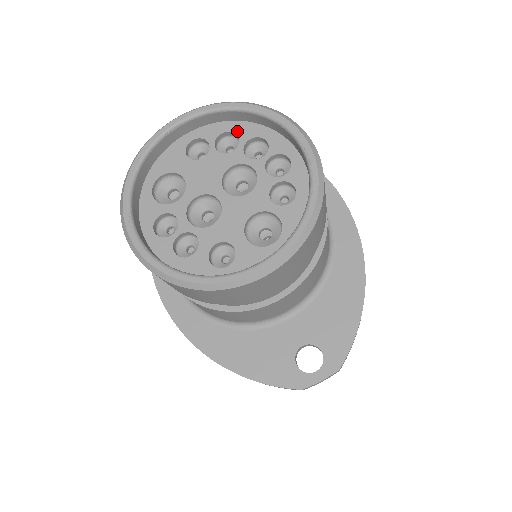
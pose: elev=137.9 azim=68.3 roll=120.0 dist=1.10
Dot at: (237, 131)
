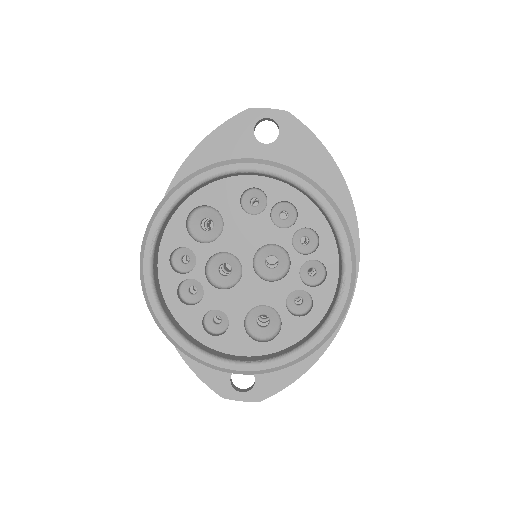
Dot at: (301, 209)
